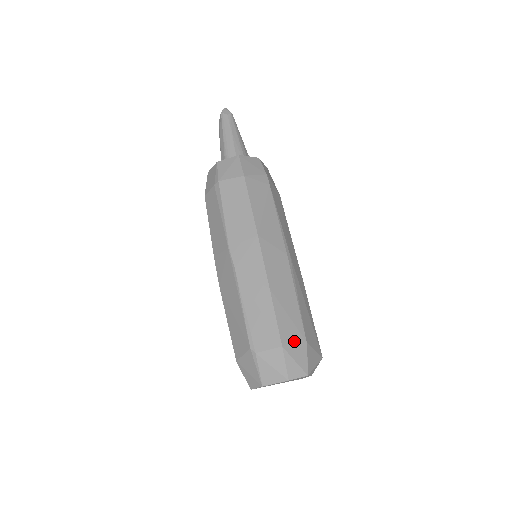
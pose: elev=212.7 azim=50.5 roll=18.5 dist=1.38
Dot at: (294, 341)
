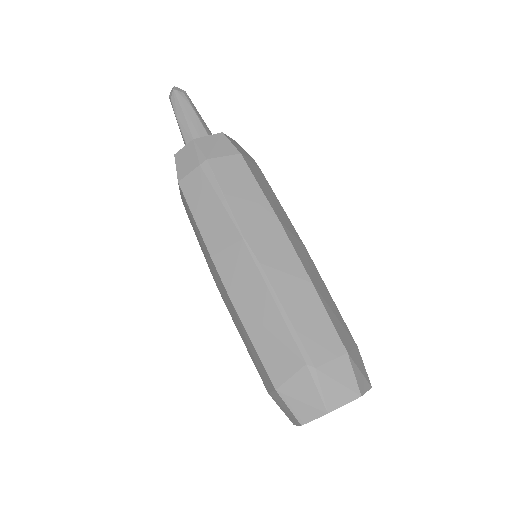
Dot at: (351, 346)
